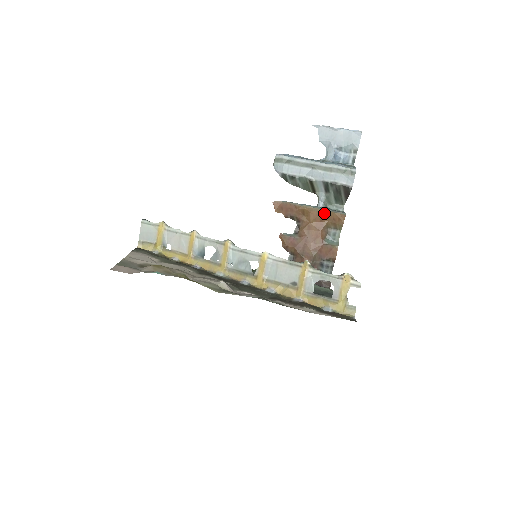
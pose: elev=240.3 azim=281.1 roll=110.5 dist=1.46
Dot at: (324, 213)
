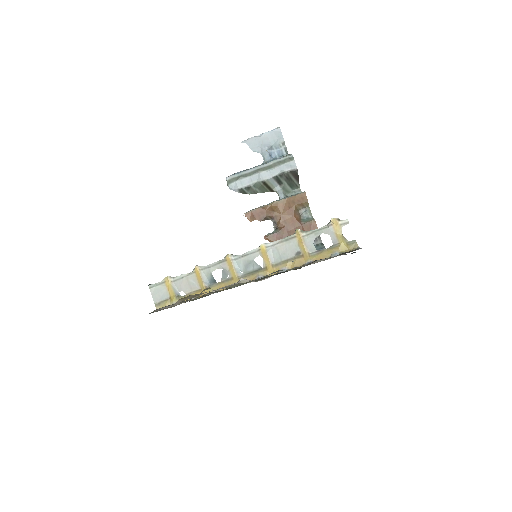
Dot at: (288, 200)
